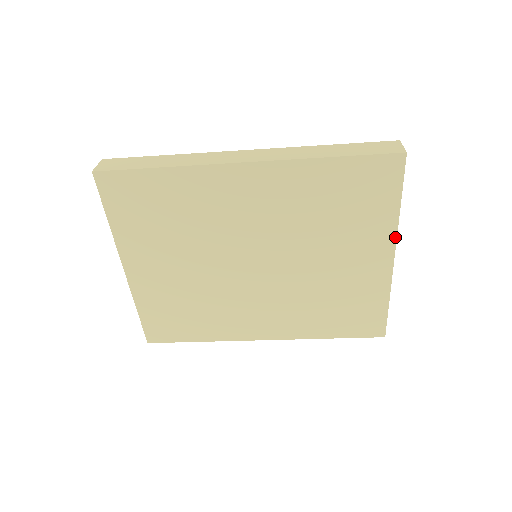
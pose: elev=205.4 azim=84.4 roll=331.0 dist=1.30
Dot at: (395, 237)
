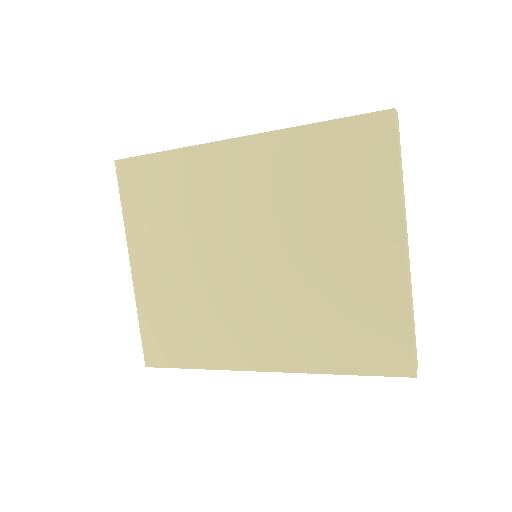
Dot at: (401, 217)
